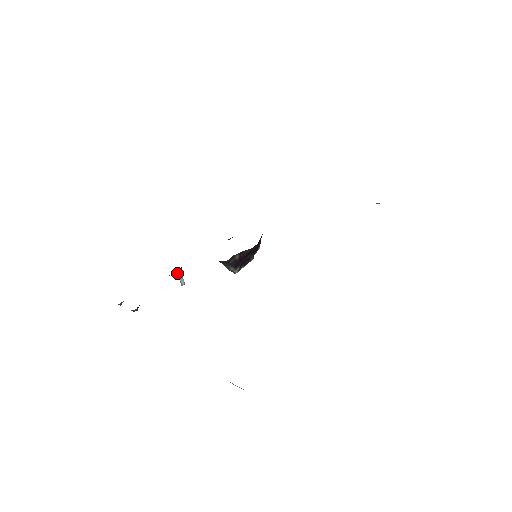
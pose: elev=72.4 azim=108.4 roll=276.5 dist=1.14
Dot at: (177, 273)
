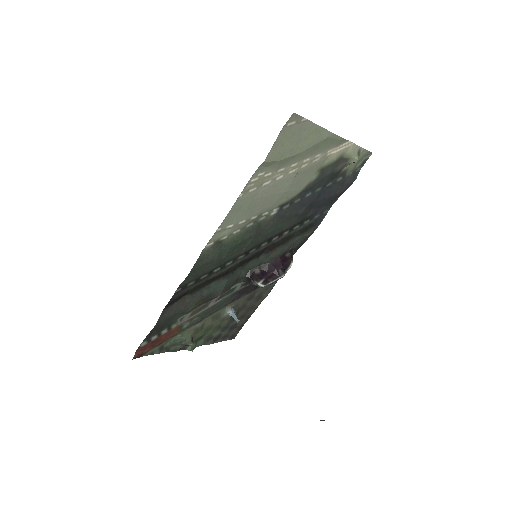
Dot at: (228, 311)
